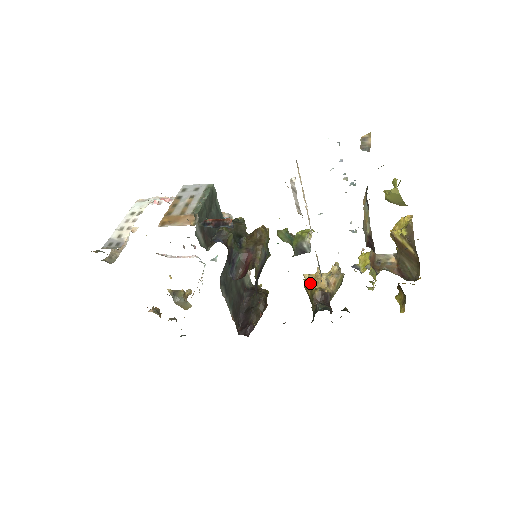
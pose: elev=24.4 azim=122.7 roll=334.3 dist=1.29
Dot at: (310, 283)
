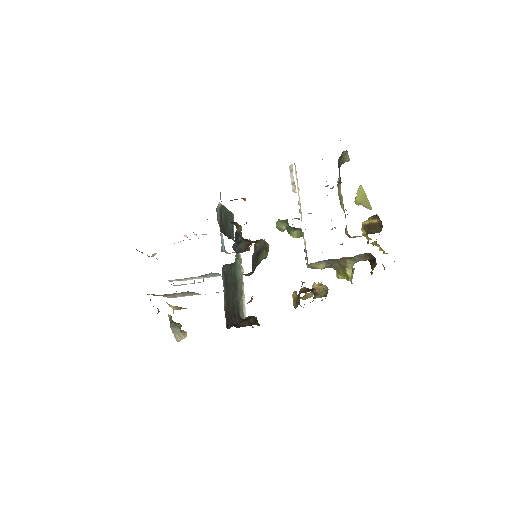
Dot at: occluded
